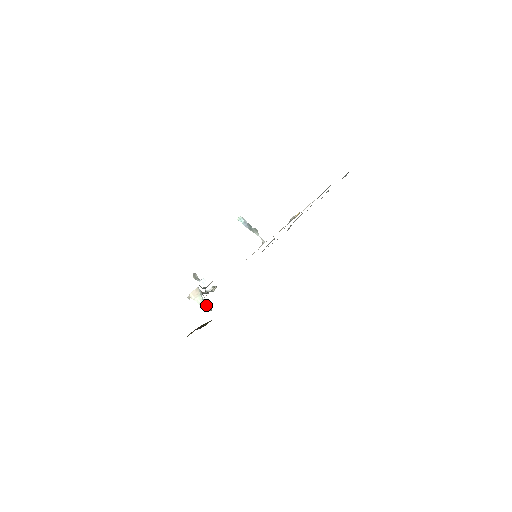
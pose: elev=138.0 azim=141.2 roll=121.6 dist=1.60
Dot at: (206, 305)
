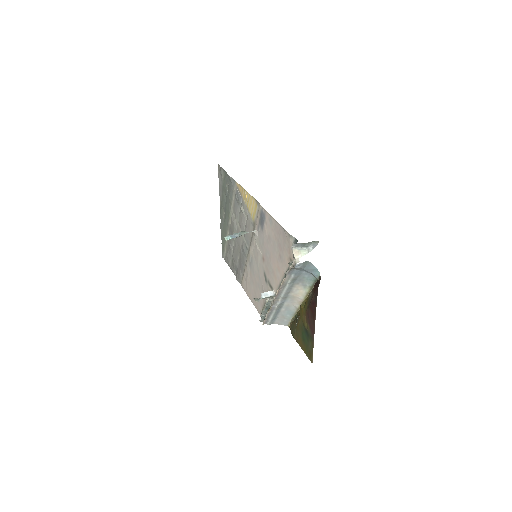
Dot at: (311, 247)
